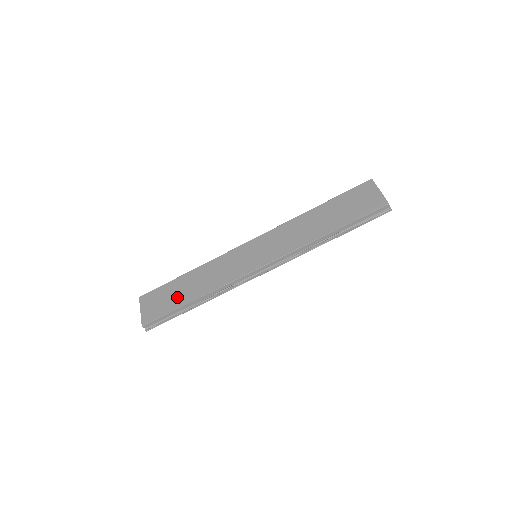
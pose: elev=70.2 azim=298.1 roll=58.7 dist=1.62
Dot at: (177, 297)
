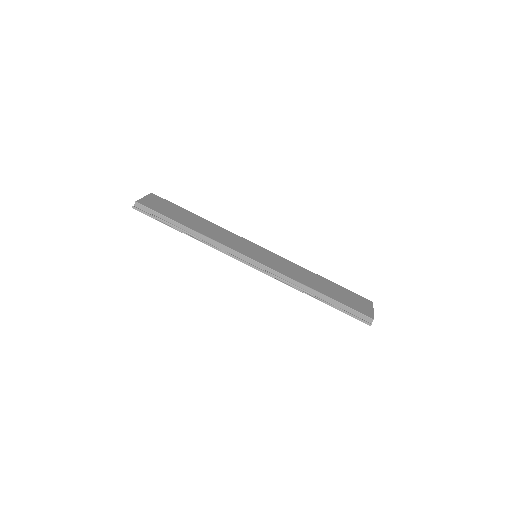
Dot at: (179, 216)
